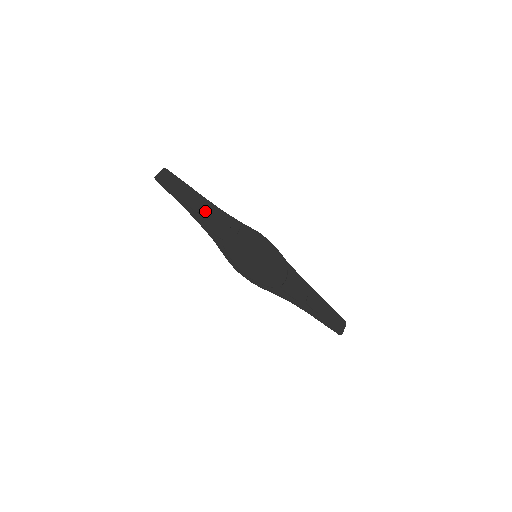
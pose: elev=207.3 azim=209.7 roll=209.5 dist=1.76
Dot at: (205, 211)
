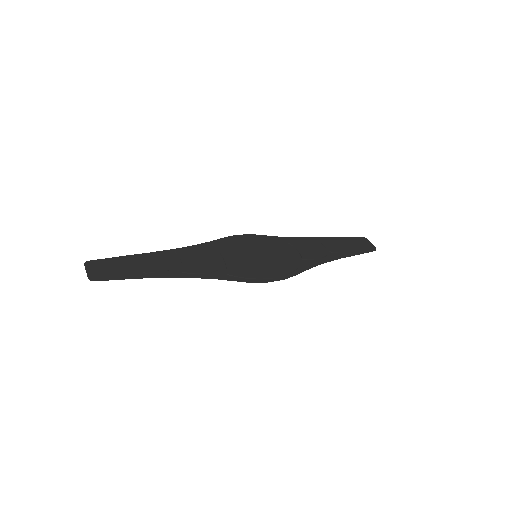
Dot at: (172, 262)
